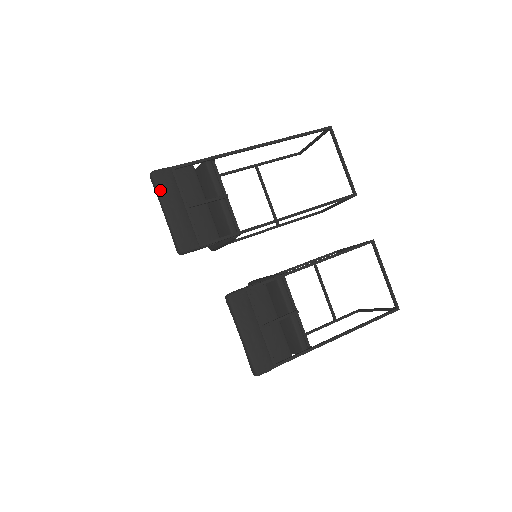
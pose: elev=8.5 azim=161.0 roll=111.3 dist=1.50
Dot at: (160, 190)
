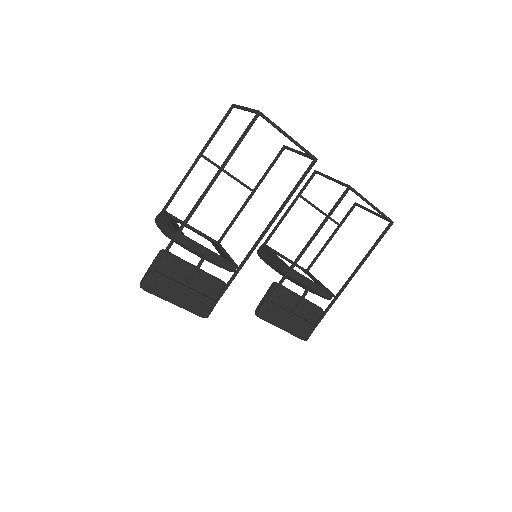
Dot at: (158, 295)
